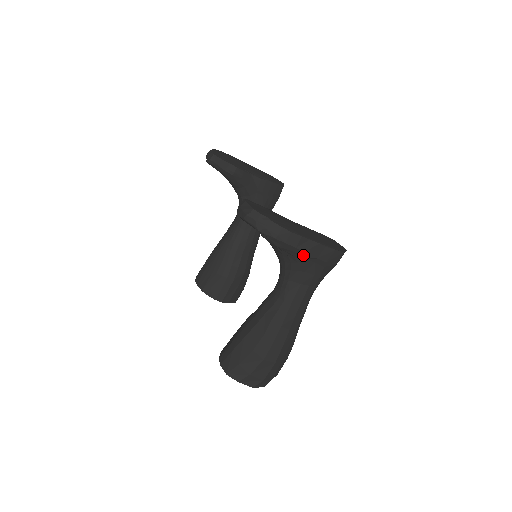
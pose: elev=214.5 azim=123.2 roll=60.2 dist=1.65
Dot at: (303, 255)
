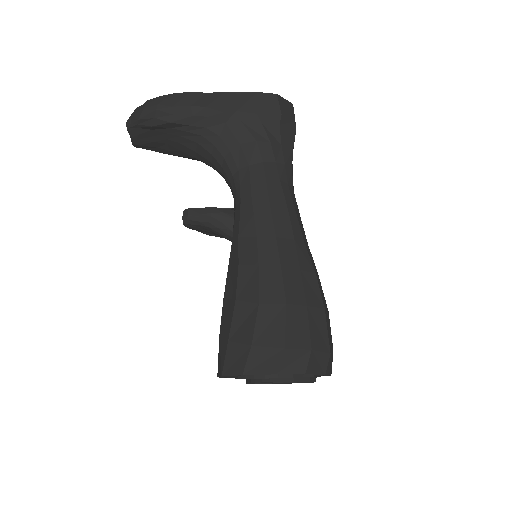
Dot at: (211, 114)
